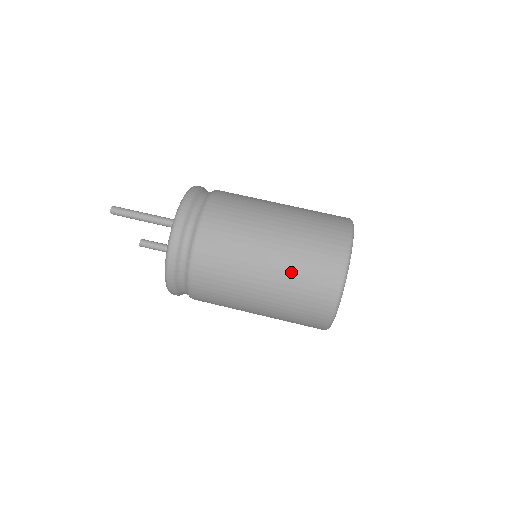
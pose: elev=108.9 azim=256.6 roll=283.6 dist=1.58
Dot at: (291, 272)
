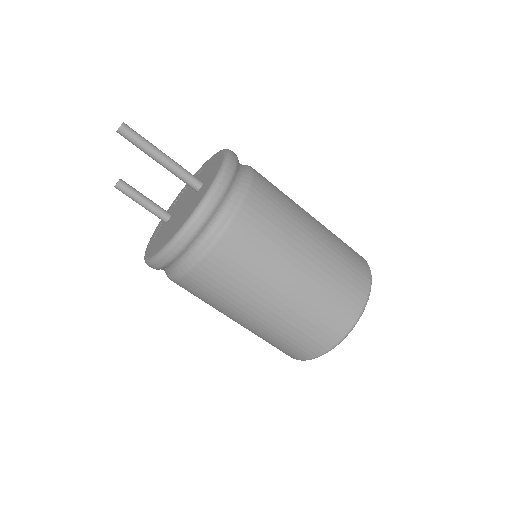
Dot at: (318, 291)
